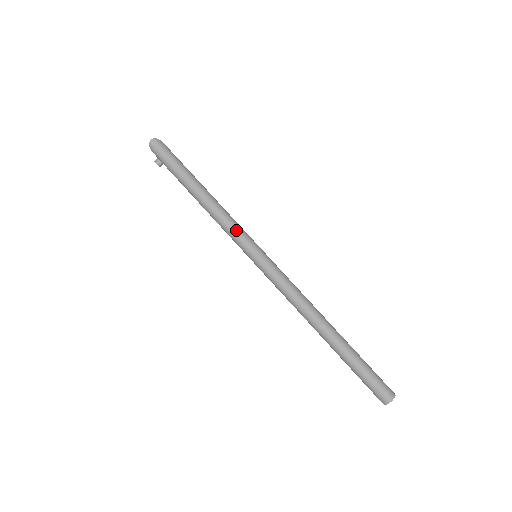
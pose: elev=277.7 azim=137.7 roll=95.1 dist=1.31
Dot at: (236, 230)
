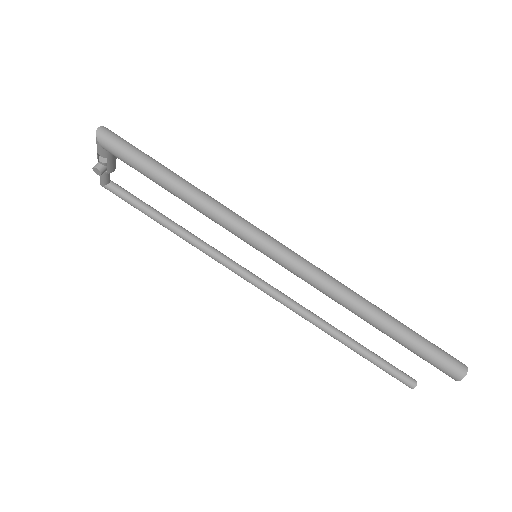
Dot at: (238, 218)
